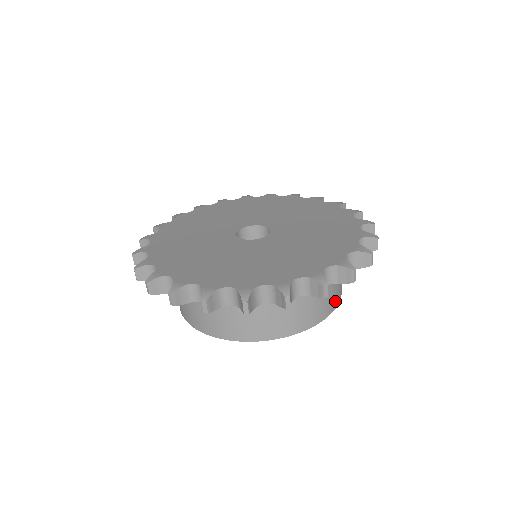
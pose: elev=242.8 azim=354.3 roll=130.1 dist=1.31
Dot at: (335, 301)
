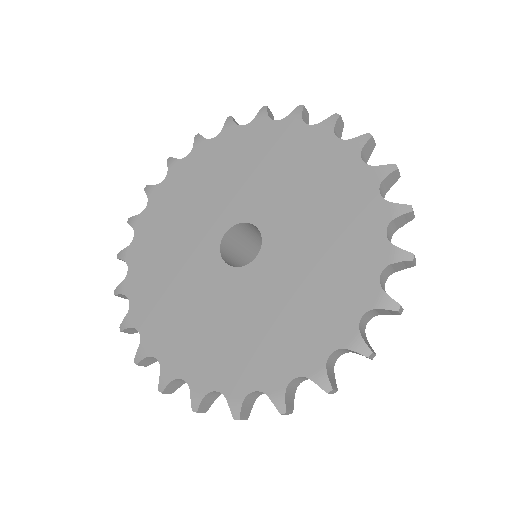
Dot at: occluded
